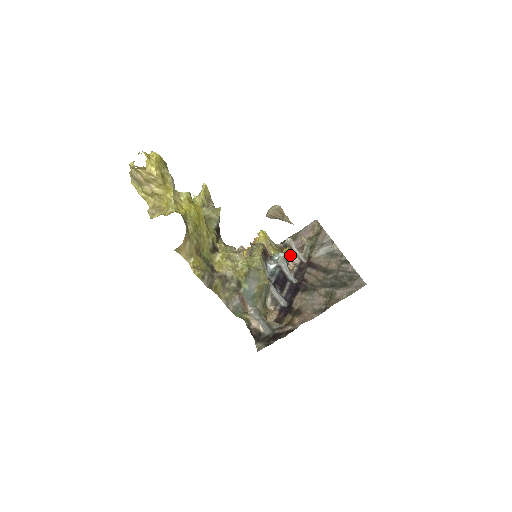
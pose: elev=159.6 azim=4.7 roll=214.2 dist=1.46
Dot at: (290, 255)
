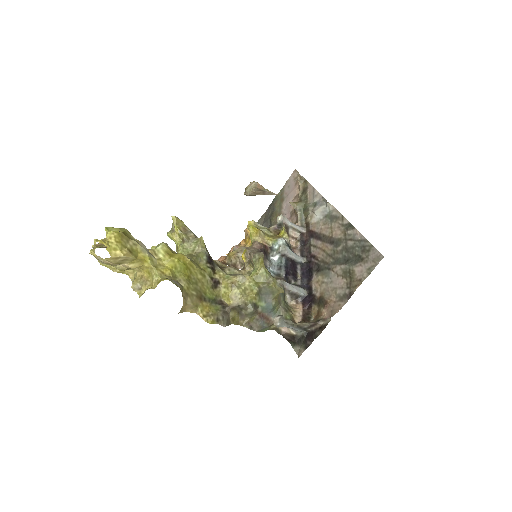
Dot at: (287, 232)
